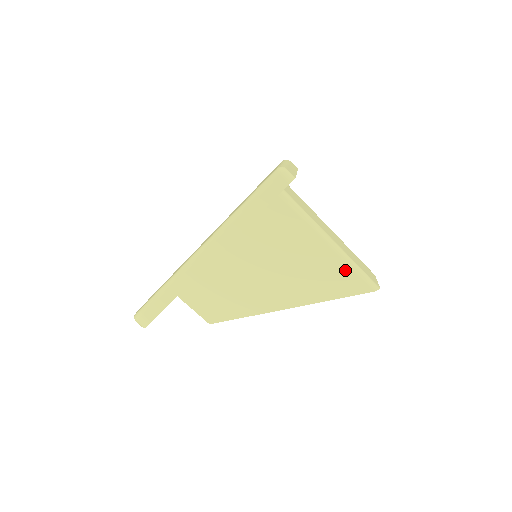
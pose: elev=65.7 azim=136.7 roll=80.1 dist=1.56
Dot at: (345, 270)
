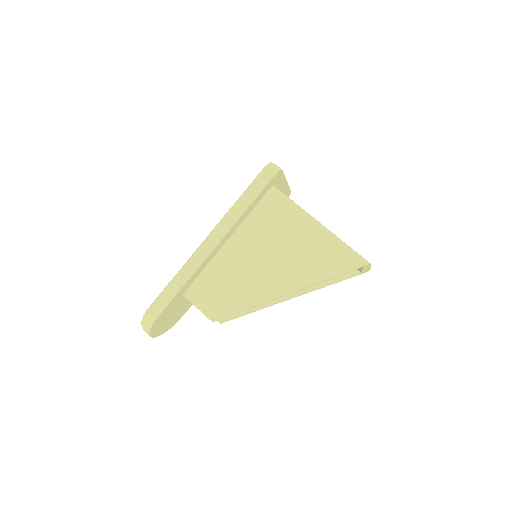
Dot at: (335, 247)
